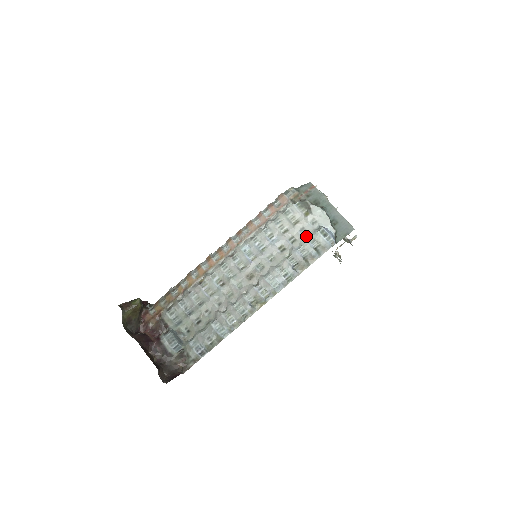
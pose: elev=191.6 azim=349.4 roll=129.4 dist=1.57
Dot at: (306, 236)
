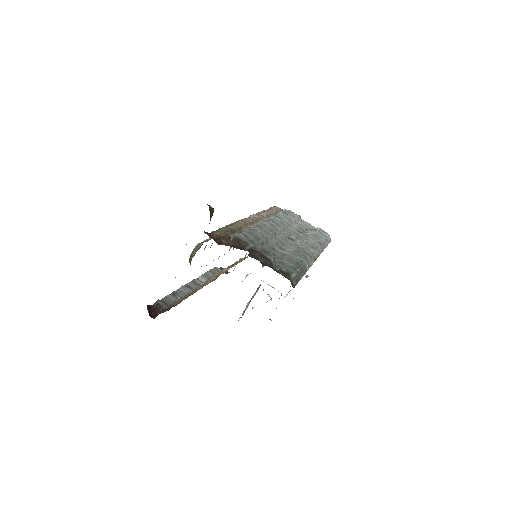
Dot at: (310, 230)
